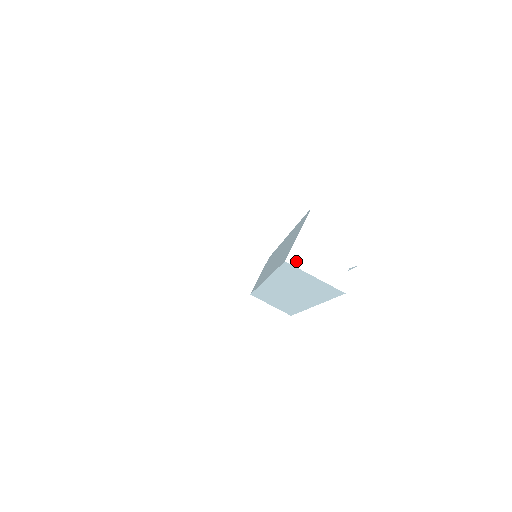
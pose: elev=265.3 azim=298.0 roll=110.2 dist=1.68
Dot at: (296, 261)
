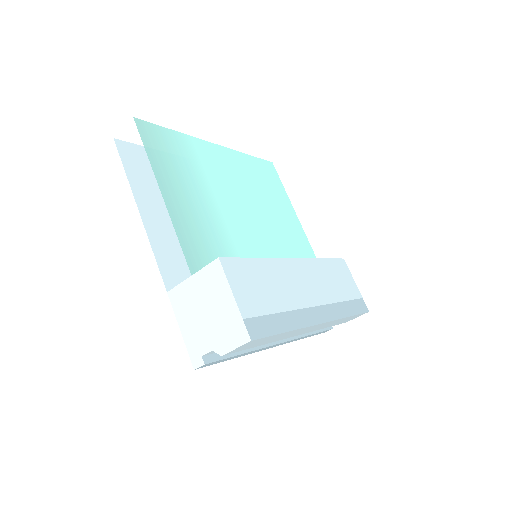
Dot at: (175, 300)
